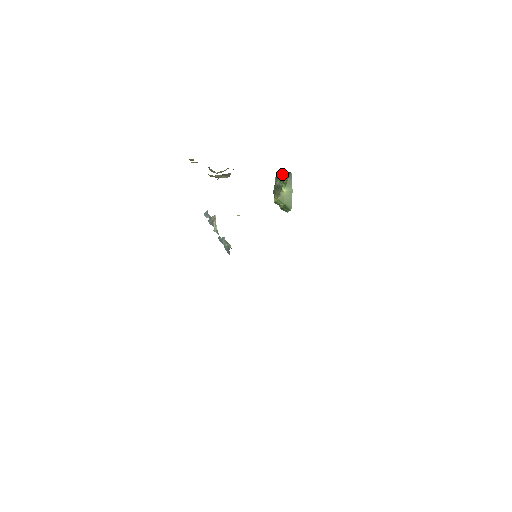
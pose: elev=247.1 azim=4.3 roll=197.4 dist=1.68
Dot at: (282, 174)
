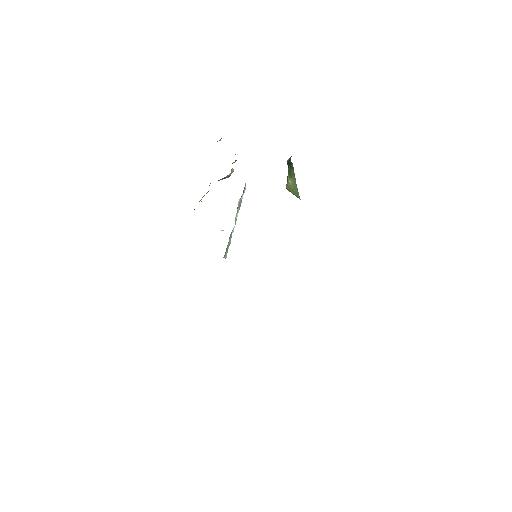
Dot at: (288, 162)
